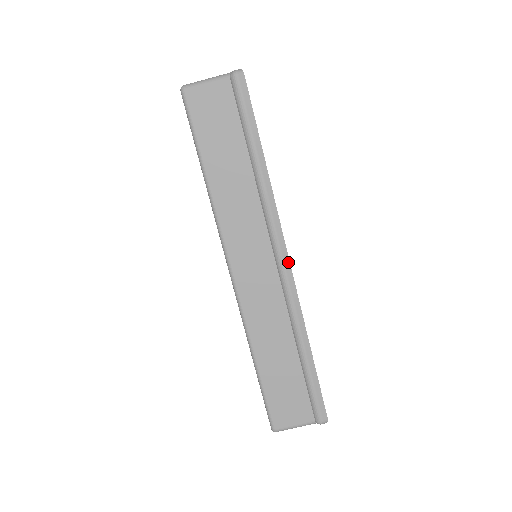
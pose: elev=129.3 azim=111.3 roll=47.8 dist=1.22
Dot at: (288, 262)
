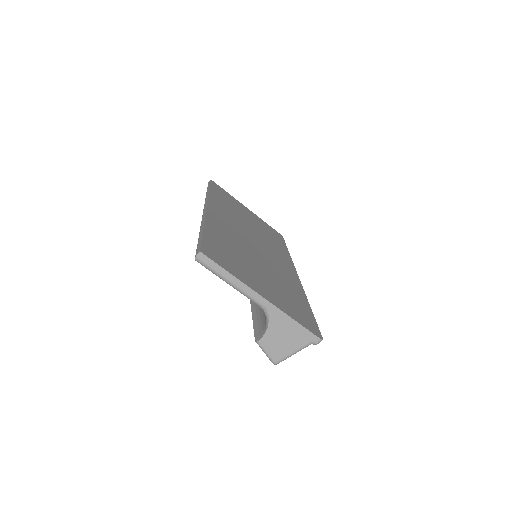
Dot at: occluded
